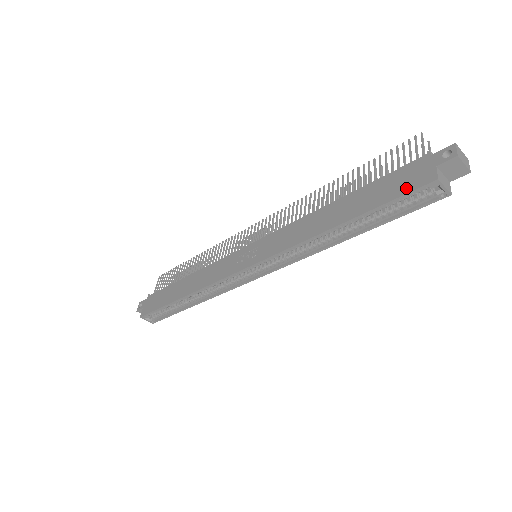
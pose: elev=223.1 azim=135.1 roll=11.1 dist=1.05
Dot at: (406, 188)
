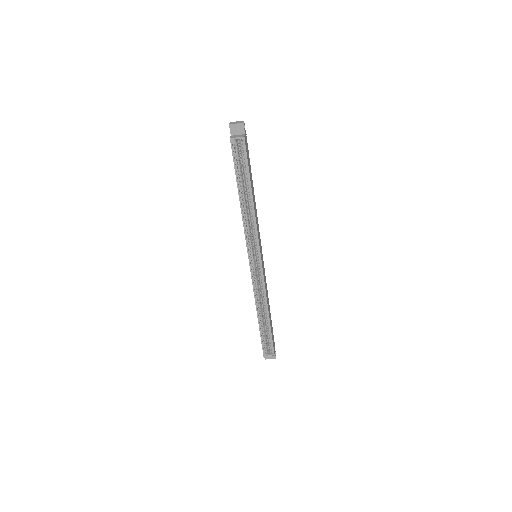
Dot at: (233, 154)
